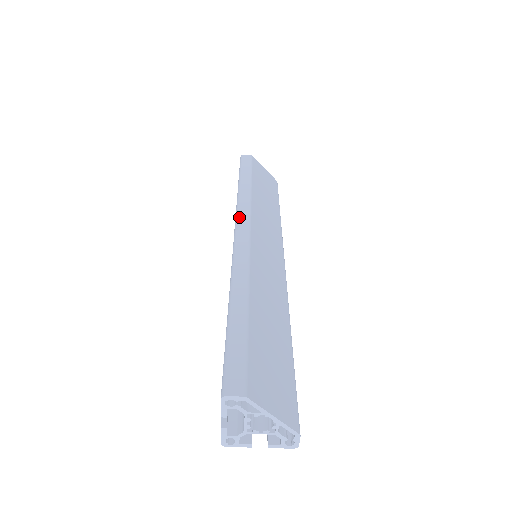
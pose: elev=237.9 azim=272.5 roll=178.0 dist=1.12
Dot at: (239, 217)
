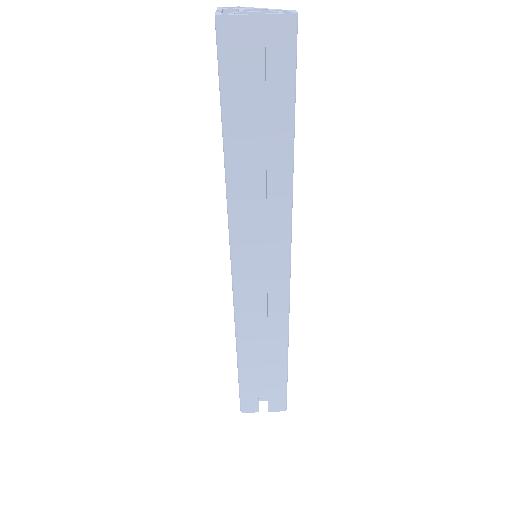
Dot at: occluded
